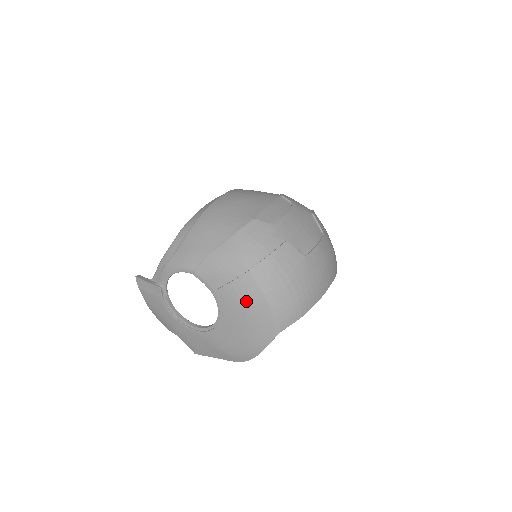
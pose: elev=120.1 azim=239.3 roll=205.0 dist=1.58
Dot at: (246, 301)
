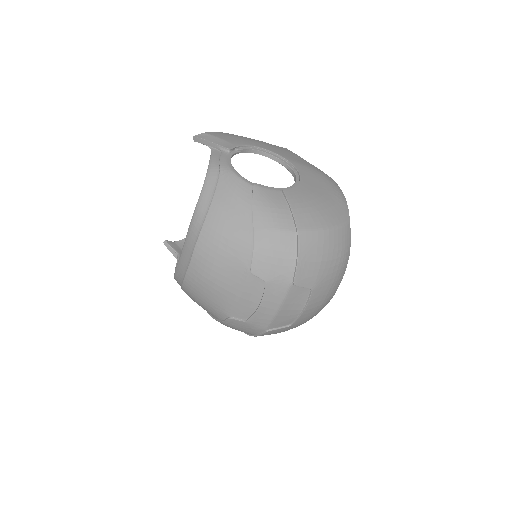
Dot at: occluded
